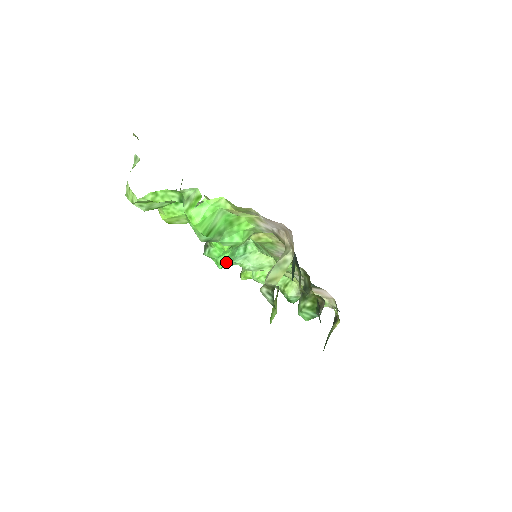
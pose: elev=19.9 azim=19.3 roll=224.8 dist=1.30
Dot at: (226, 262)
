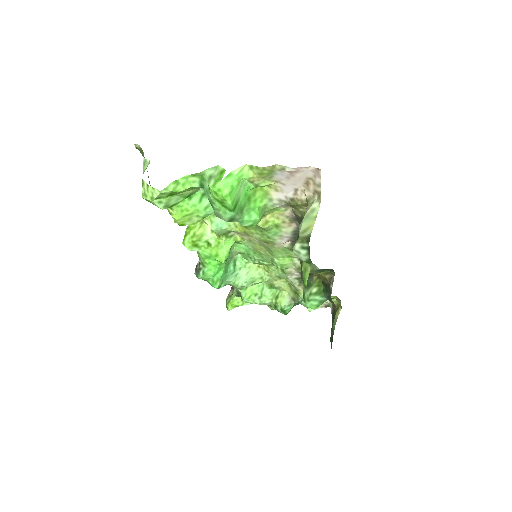
Dot at: (221, 281)
